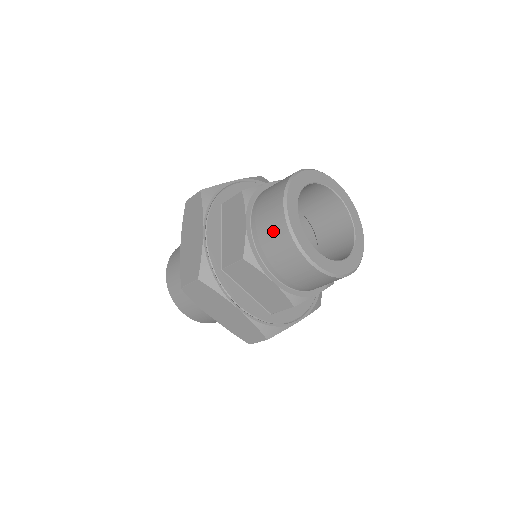
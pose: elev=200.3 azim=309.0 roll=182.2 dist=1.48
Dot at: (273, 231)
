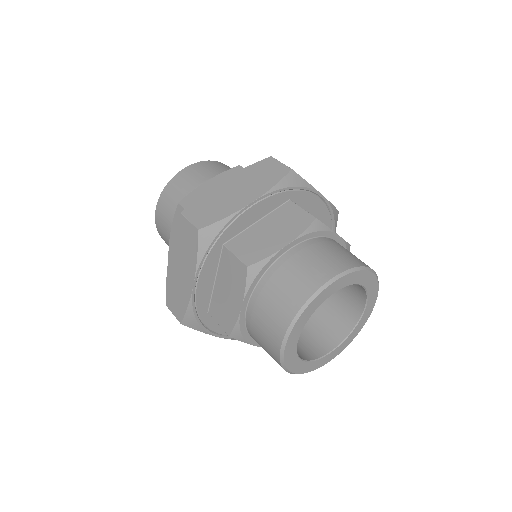
Dot at: (265, 342)
